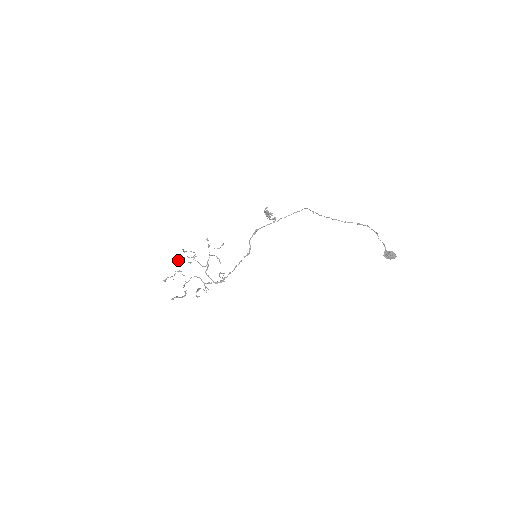
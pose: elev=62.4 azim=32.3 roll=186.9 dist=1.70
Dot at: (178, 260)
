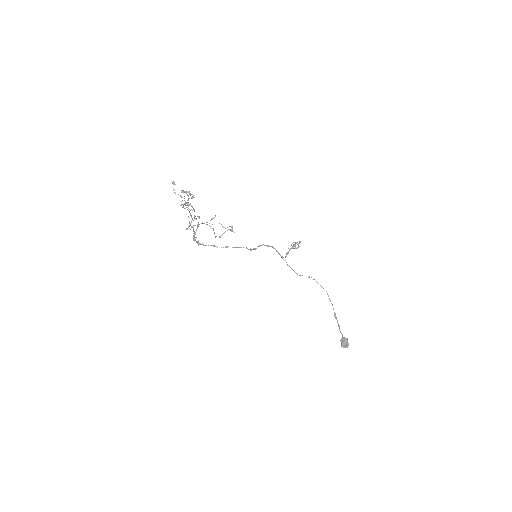
Dot at: occluded
